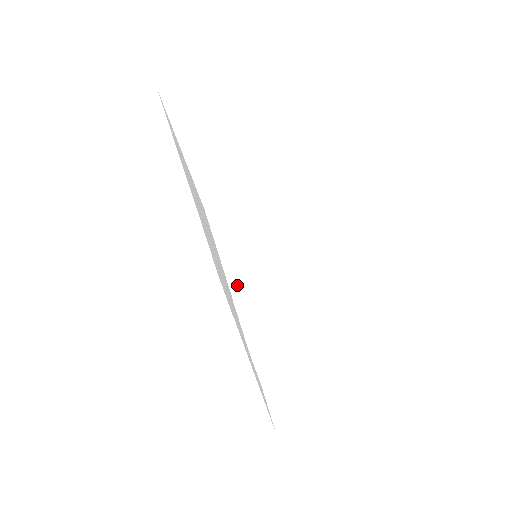
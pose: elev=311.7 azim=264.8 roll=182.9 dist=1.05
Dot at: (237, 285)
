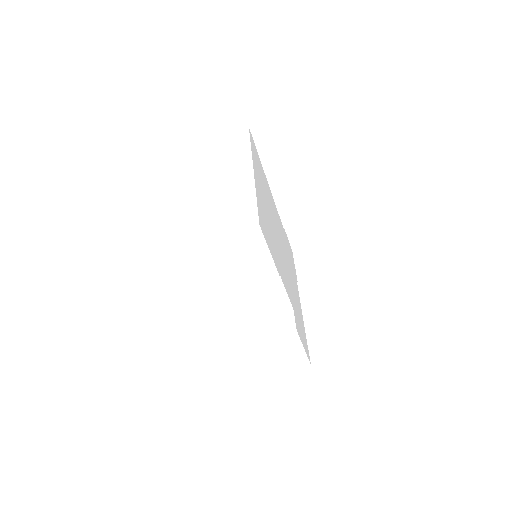
Dot at: (219, 281)
